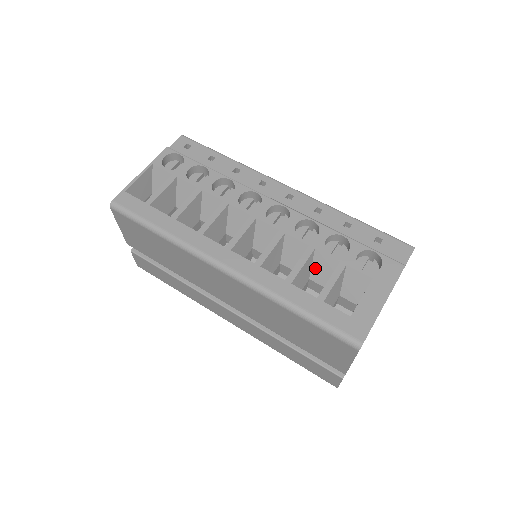
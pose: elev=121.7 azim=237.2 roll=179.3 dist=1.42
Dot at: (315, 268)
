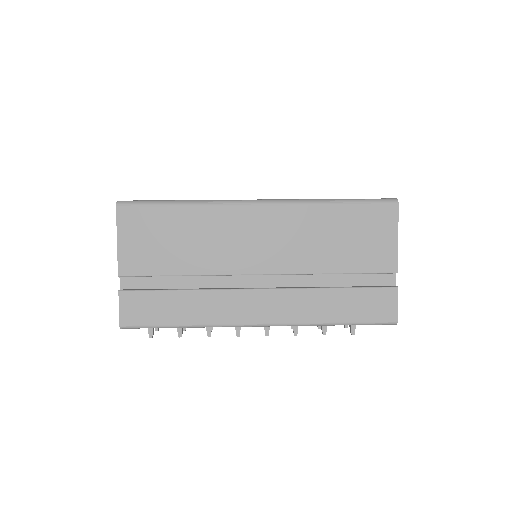
Dot at: occluded
